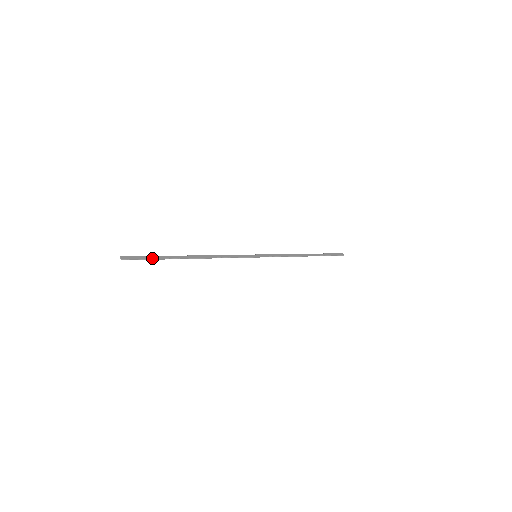
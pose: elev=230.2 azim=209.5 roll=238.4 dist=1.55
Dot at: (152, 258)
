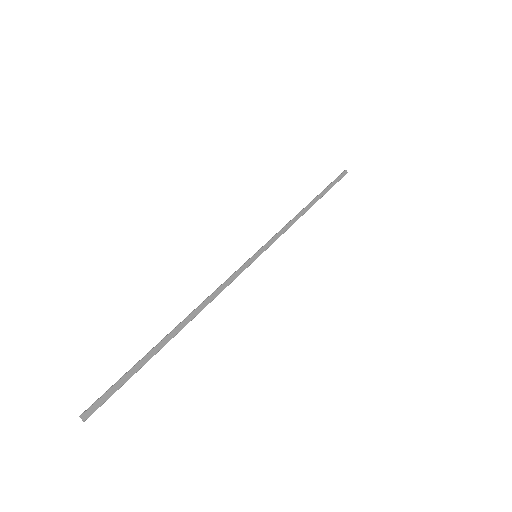
Dot at: (127, 379)
